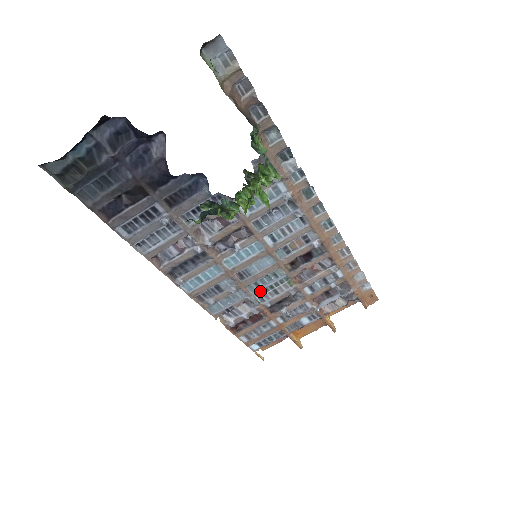
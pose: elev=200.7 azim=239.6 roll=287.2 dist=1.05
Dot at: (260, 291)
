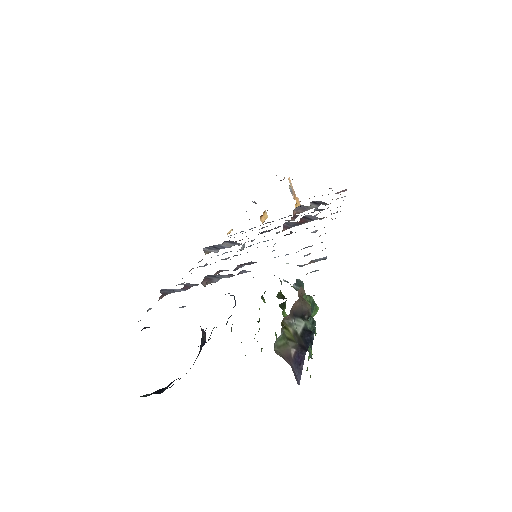
Dot at: occluded
